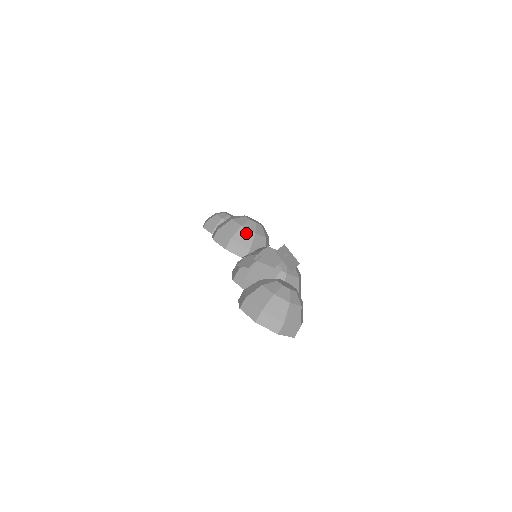
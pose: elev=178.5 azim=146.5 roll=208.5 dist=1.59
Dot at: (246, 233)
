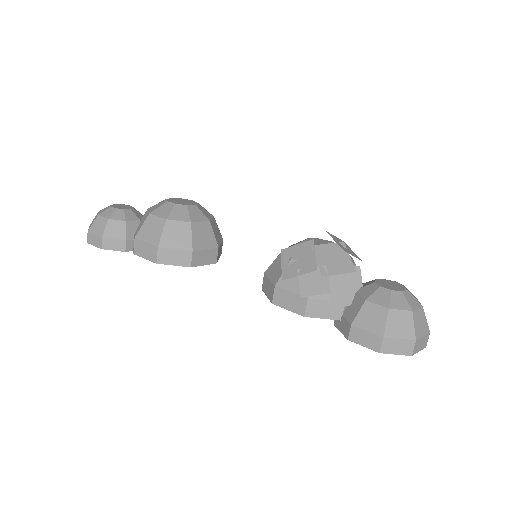
Dot at: (201, 229)
